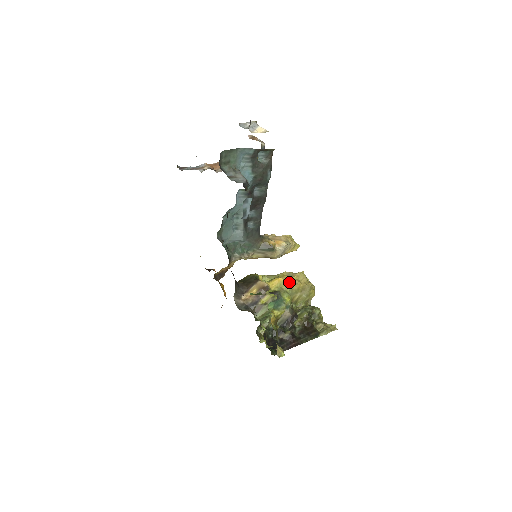
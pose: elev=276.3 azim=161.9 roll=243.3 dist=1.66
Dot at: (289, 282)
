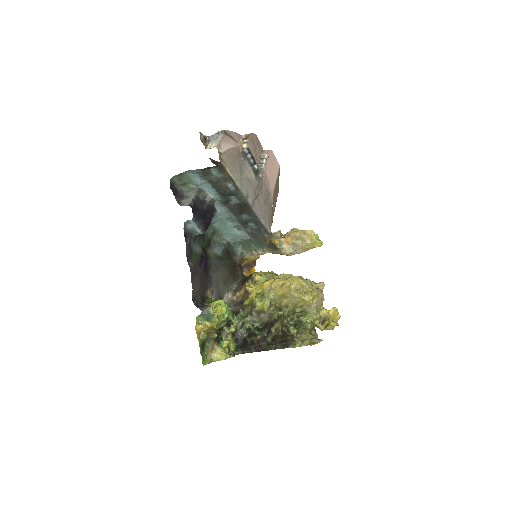
Dot at: (274, 287)
